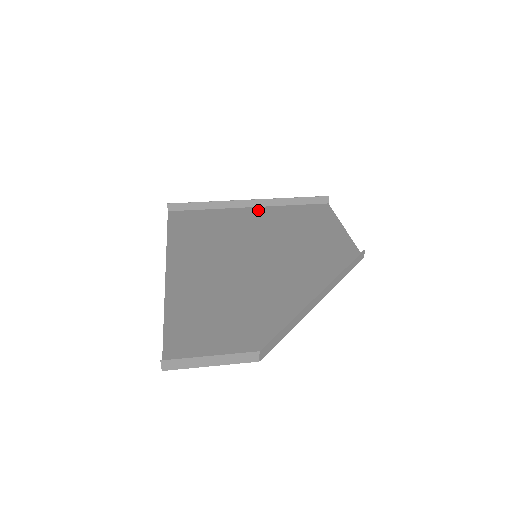
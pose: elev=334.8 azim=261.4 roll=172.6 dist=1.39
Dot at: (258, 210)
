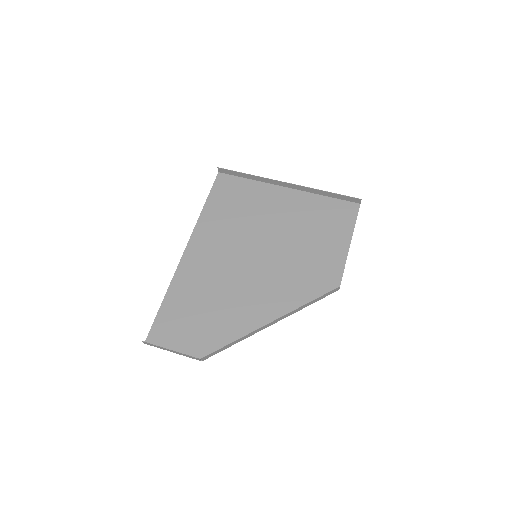
Dot at: (291, 194)
